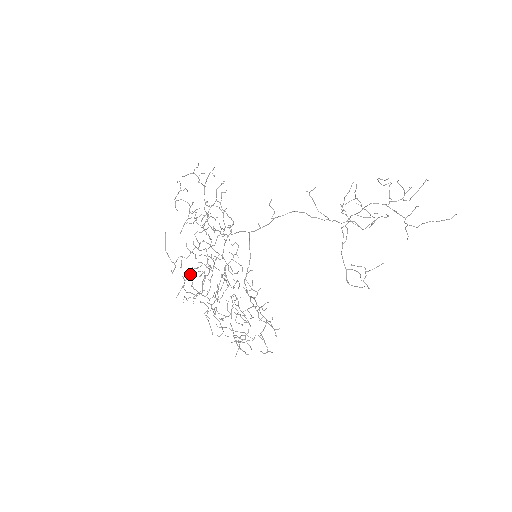
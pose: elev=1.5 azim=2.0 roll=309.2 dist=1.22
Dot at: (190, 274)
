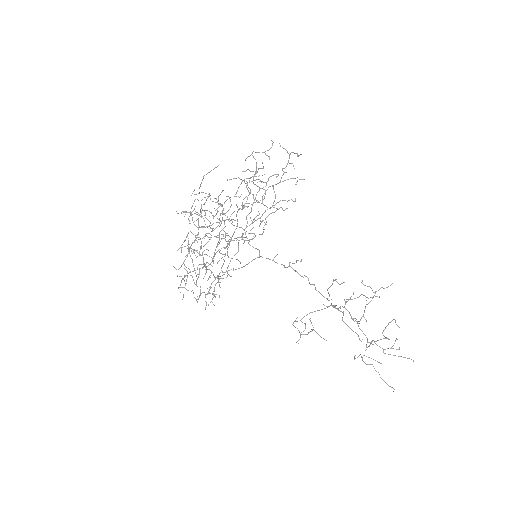
Dot at: (201, 212)
